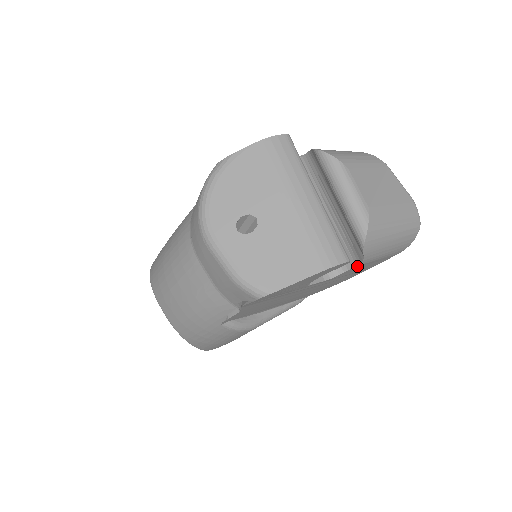
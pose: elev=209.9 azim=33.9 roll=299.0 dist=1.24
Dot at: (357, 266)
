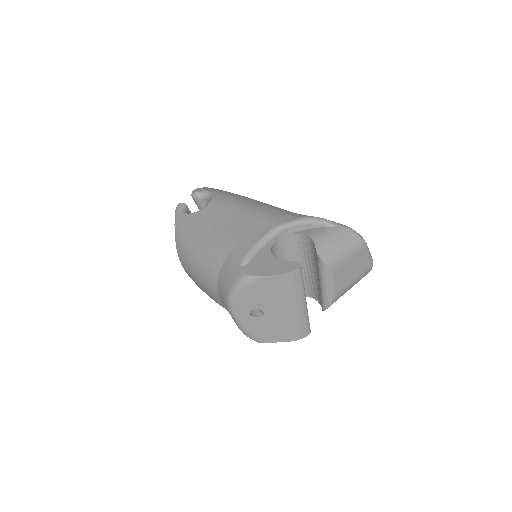
Dot at: occluded
